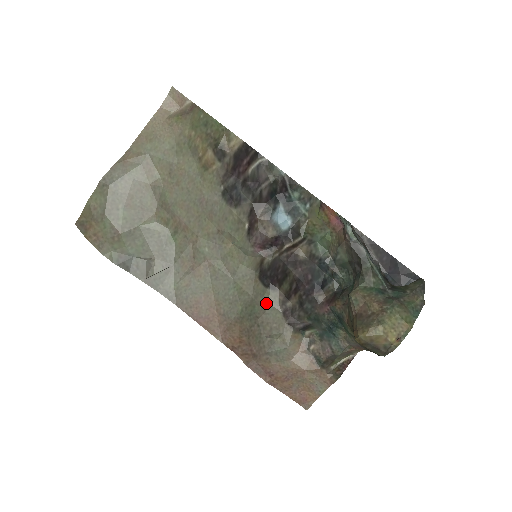
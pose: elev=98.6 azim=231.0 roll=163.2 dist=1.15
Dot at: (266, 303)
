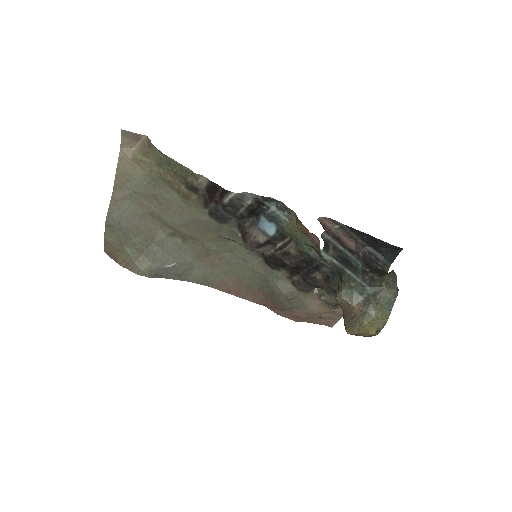
Dot at: (277, 280)
